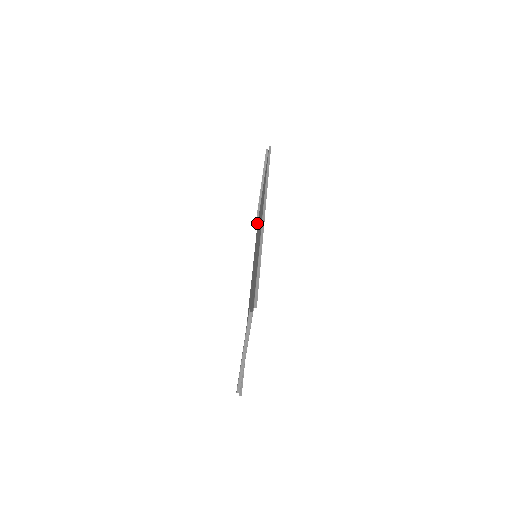
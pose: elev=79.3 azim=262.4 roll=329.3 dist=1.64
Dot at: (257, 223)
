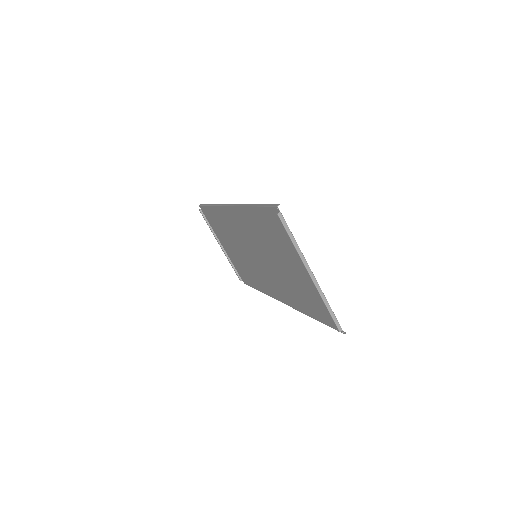
Dot at: (241, 279)
